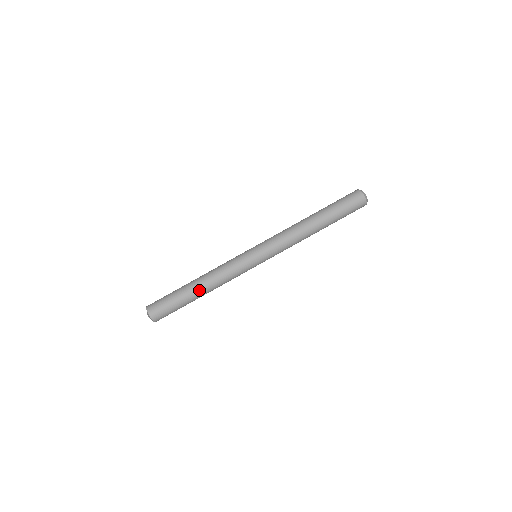
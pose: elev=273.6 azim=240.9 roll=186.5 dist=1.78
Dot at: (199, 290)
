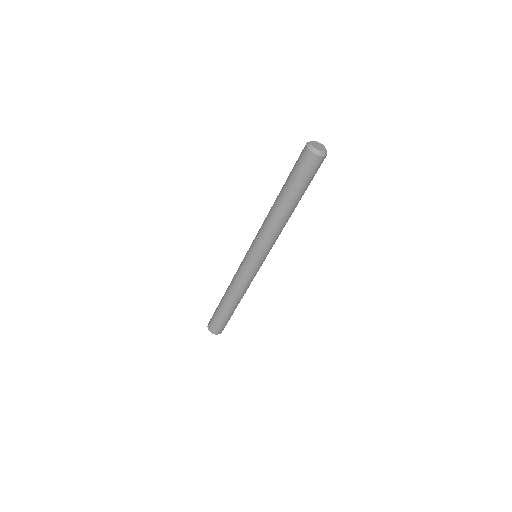
Dot at: (237, 304)
